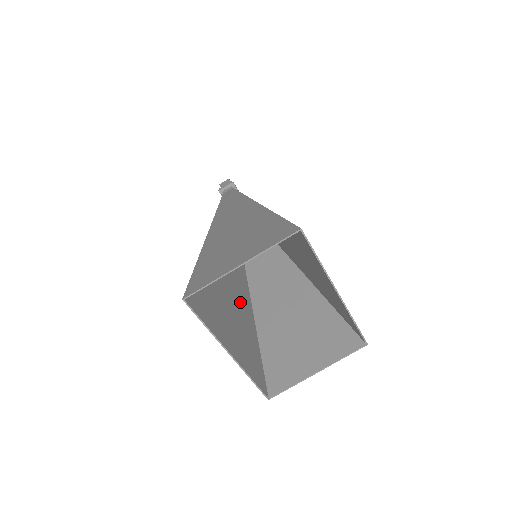
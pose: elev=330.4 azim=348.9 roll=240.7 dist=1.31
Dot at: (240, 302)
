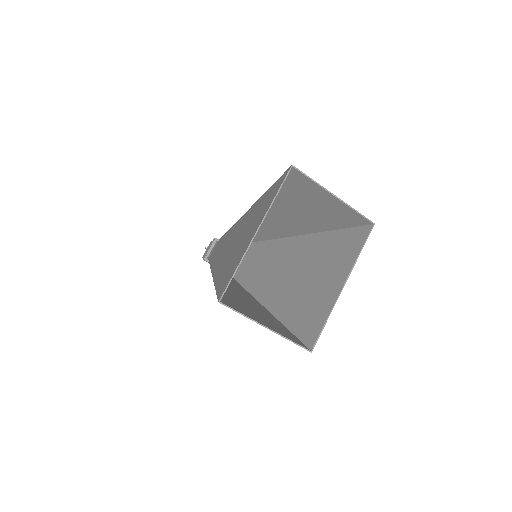
Dot at: occluded
